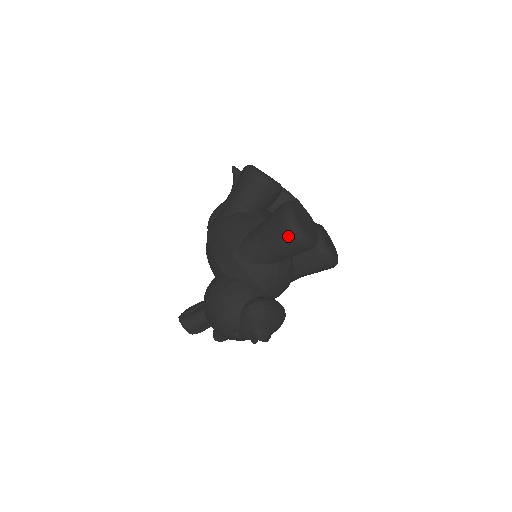
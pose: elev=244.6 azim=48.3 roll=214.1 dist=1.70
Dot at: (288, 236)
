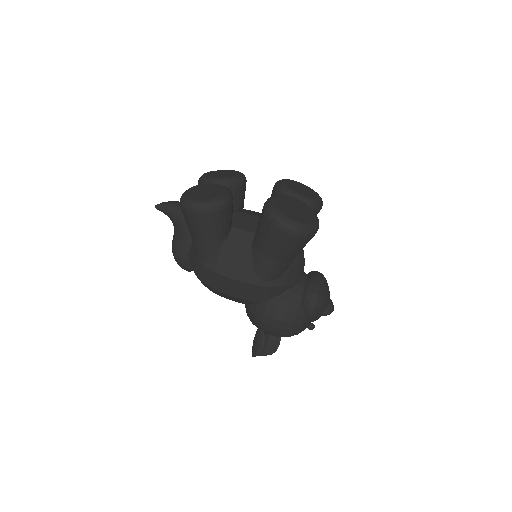
Dot at: (303, 241)
